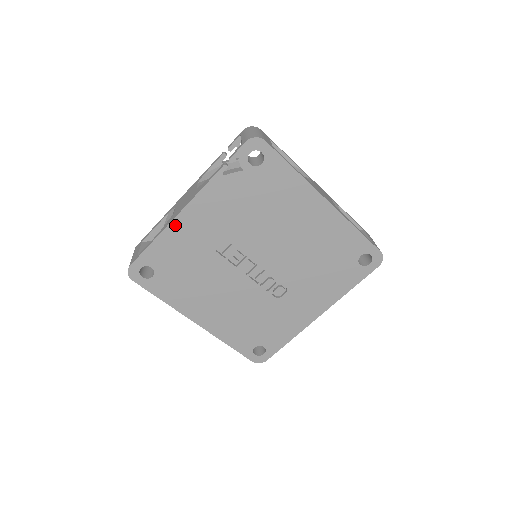
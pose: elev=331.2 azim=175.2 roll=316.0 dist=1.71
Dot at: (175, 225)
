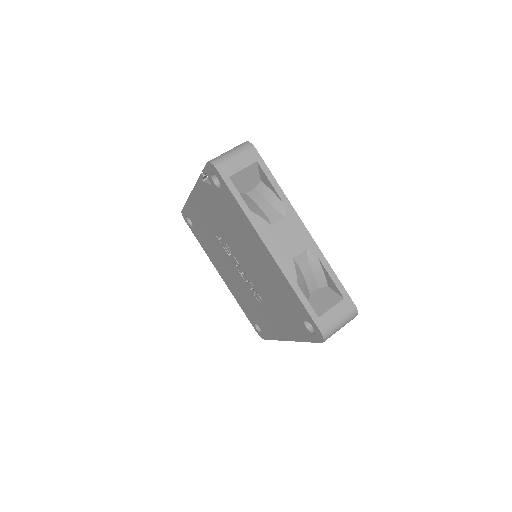
Dot at: (192, 200)
